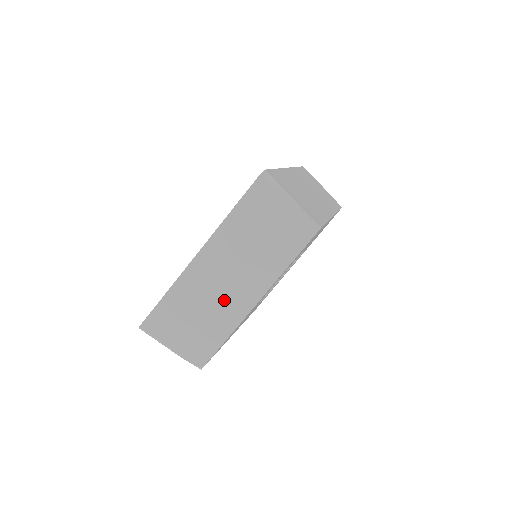
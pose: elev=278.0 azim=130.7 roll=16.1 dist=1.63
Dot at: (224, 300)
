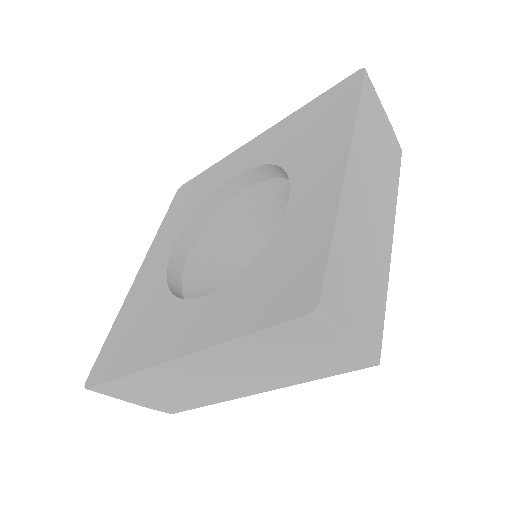
Dot at: (210, 388)
